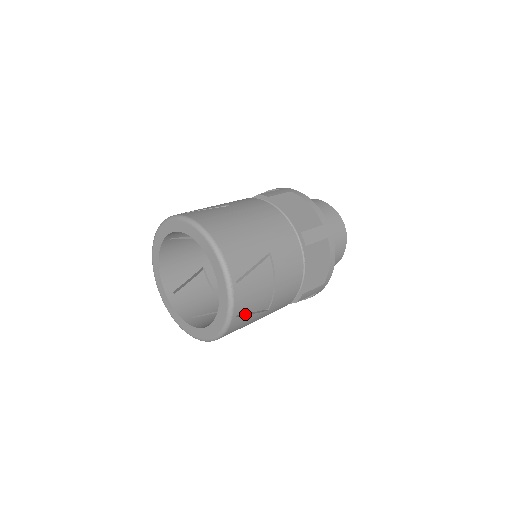
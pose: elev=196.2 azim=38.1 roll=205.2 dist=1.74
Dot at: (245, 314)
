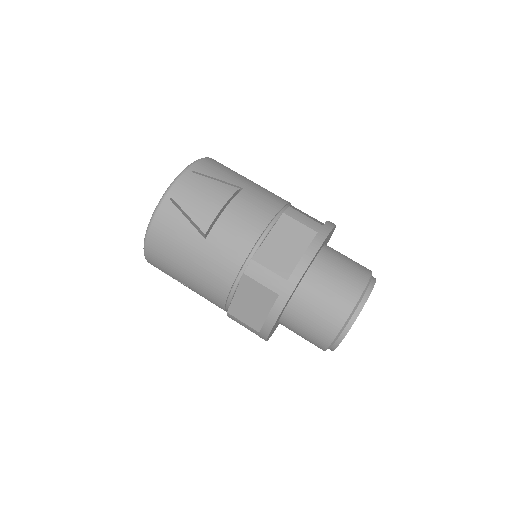
Dot at: (181, 212)
